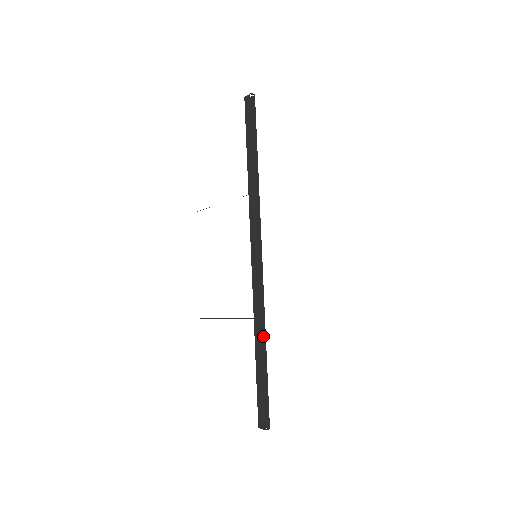
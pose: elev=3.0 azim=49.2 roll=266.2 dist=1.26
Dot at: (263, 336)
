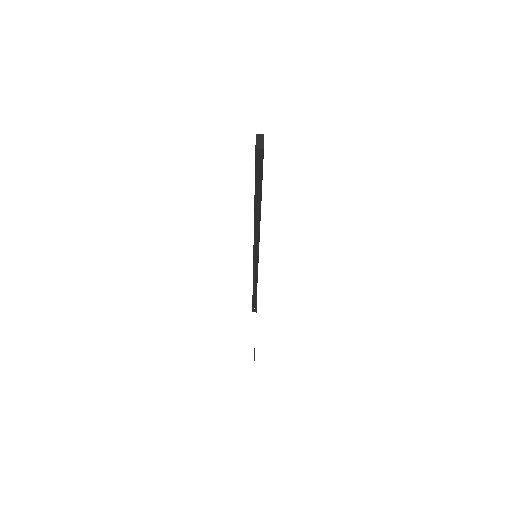
Dot at: occluded
